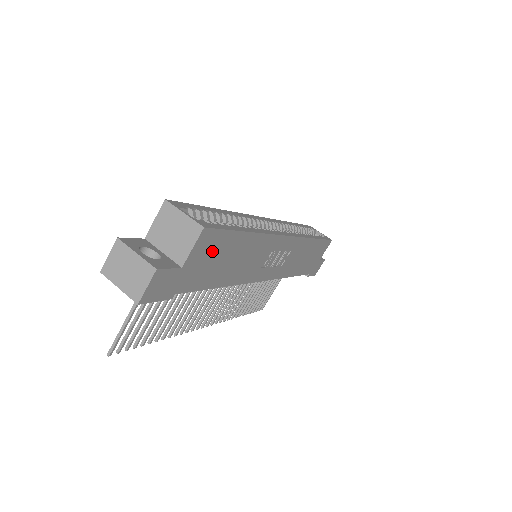
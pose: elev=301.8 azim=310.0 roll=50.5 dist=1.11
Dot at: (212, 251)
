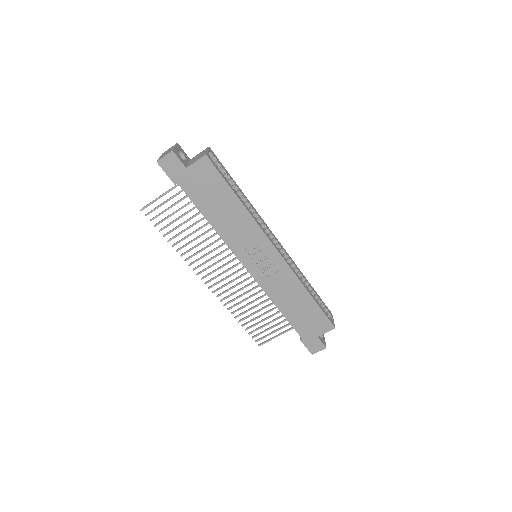
Dot at: (208, 180)
